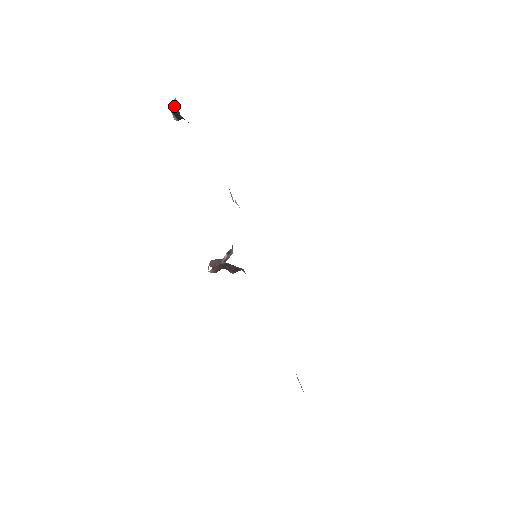
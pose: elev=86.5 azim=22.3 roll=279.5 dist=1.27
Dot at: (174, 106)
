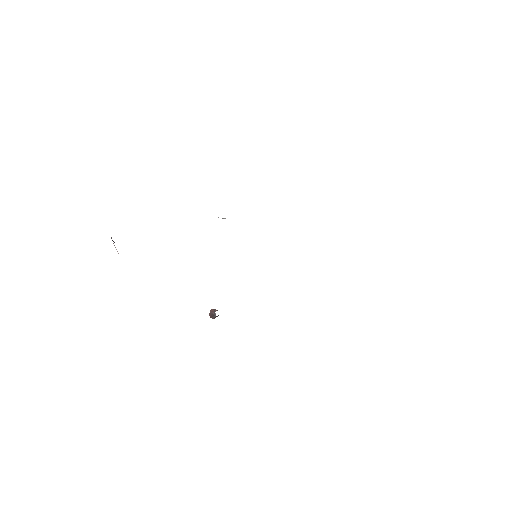
Dot at: (113, 241)
